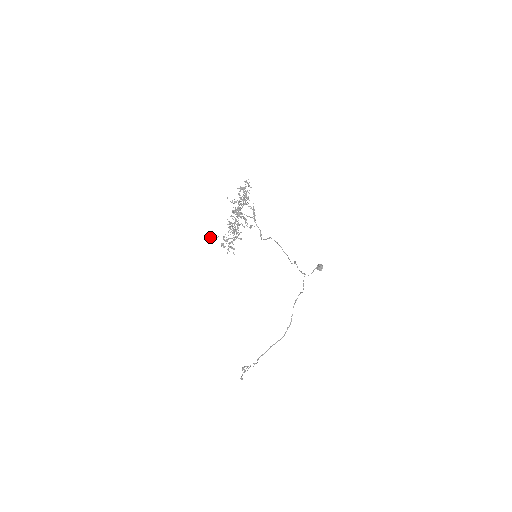
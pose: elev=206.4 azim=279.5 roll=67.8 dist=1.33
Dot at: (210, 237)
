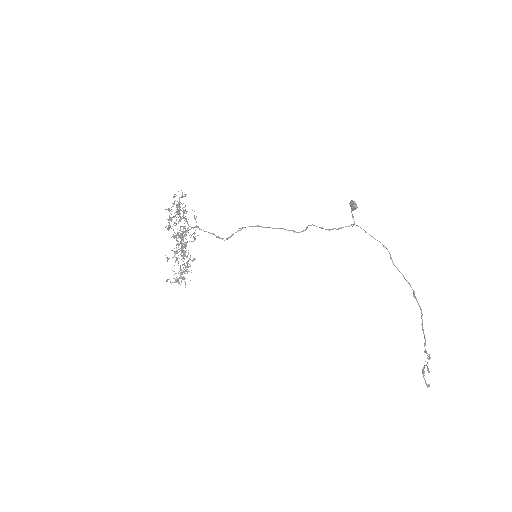
Dot at: occluded
